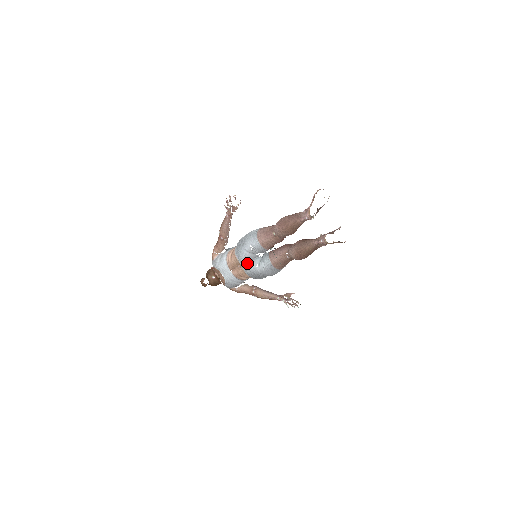
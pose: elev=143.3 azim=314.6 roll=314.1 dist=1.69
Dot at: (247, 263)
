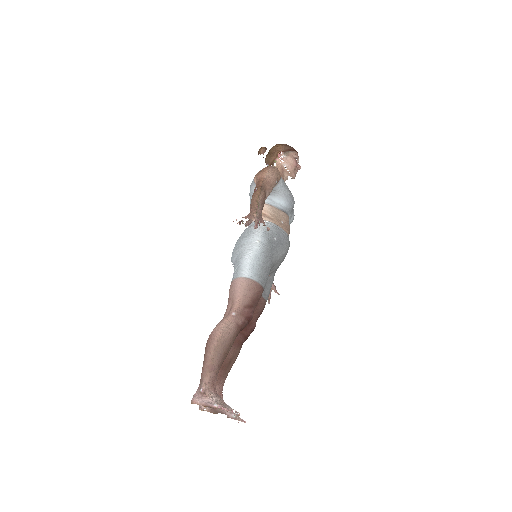
Dot at: occluded
